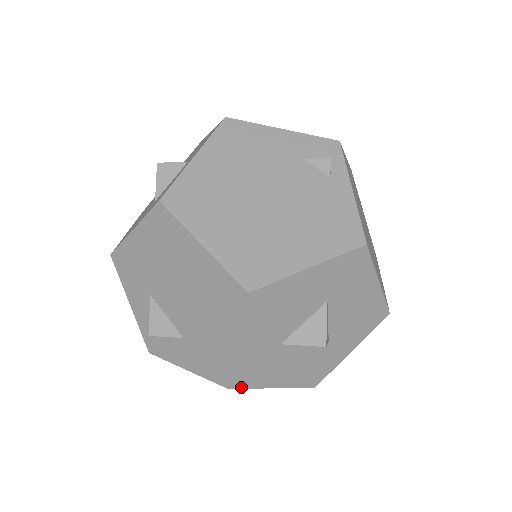
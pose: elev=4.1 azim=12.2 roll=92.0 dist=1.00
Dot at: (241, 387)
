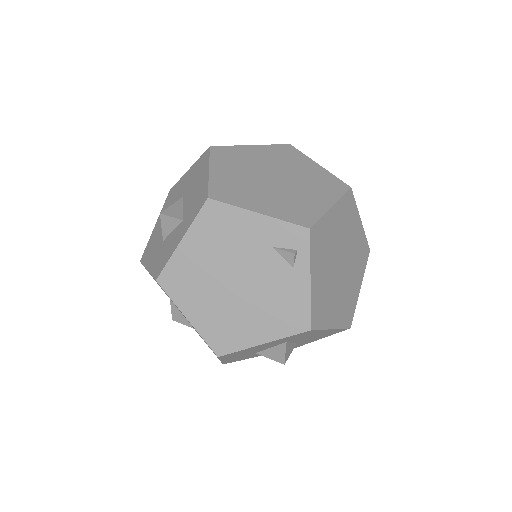
Dot at: occluded
